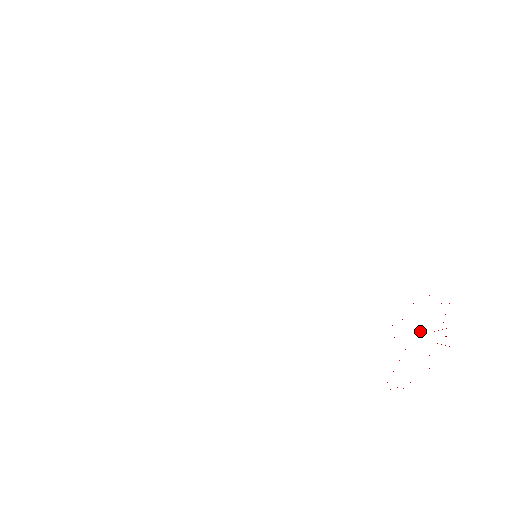
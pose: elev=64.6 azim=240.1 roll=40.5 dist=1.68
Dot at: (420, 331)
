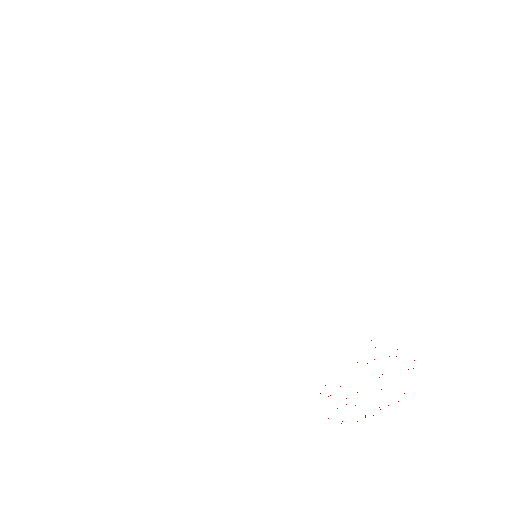
Dot at: occluded
